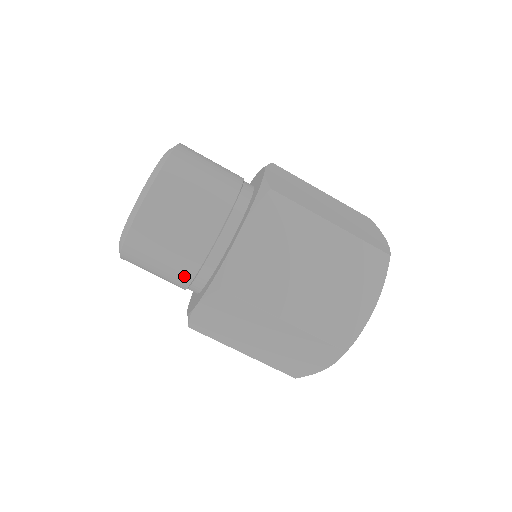
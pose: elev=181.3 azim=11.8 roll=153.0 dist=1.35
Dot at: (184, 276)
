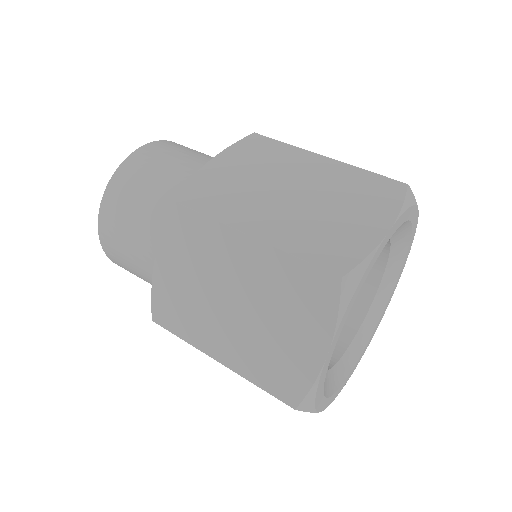
Dot at: (153, 237)
